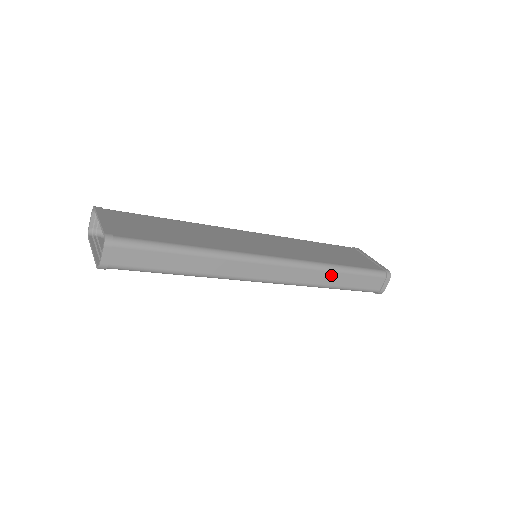
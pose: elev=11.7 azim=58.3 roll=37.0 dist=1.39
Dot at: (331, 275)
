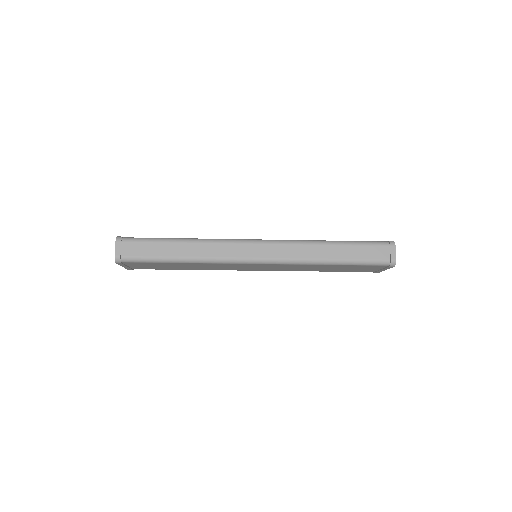
Dot at: (322, 248)
